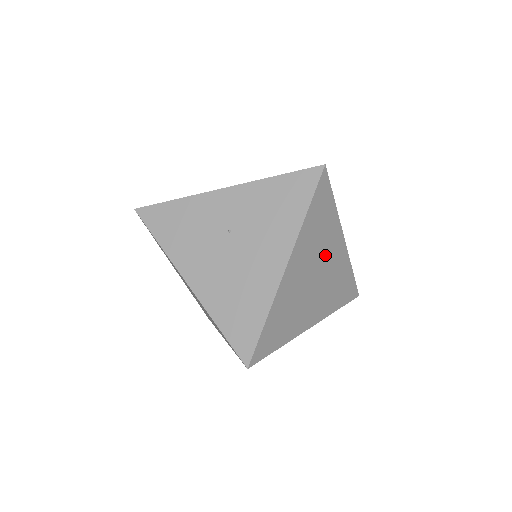
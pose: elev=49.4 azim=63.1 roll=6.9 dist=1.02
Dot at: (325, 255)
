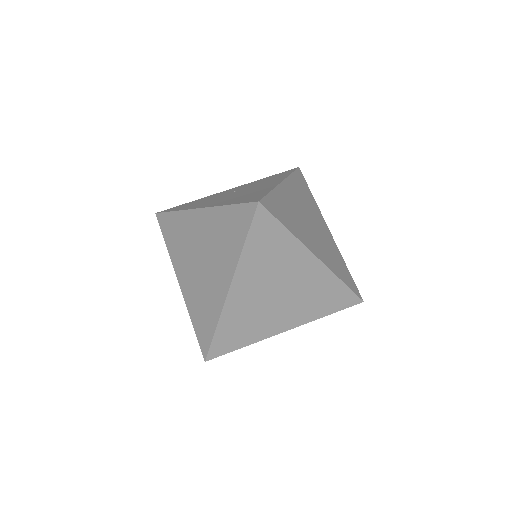
Dot at: (314, 218)
